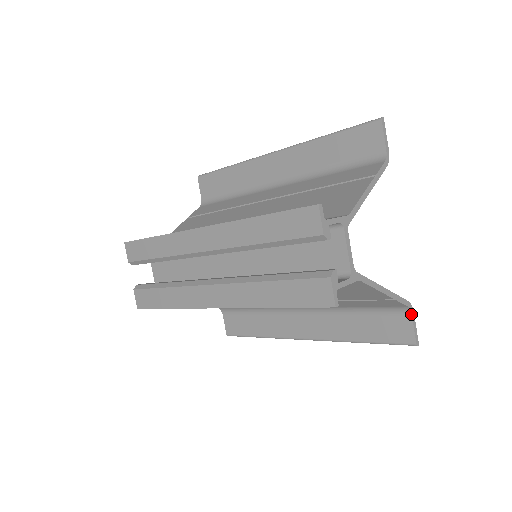
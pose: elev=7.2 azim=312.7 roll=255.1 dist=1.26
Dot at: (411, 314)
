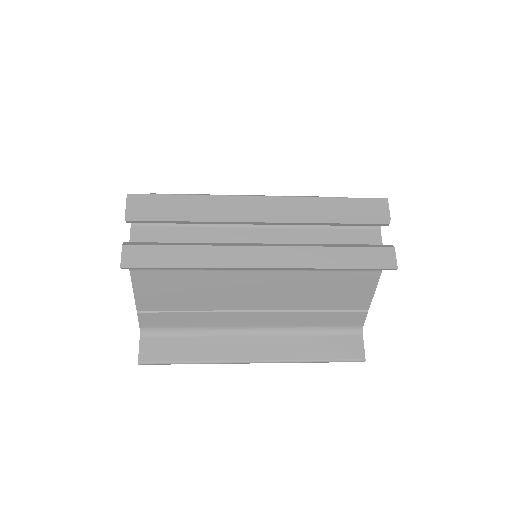
Dot at: (362, 334)
